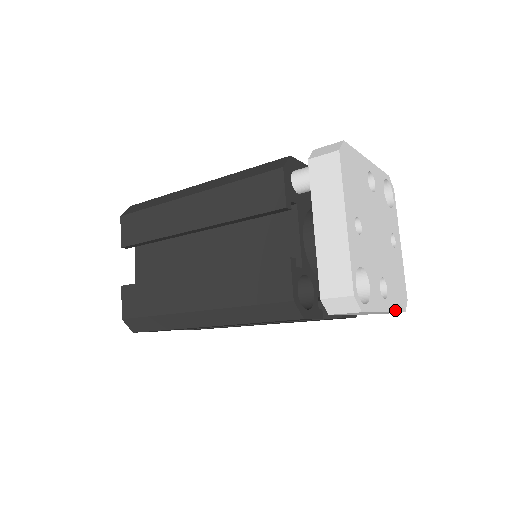
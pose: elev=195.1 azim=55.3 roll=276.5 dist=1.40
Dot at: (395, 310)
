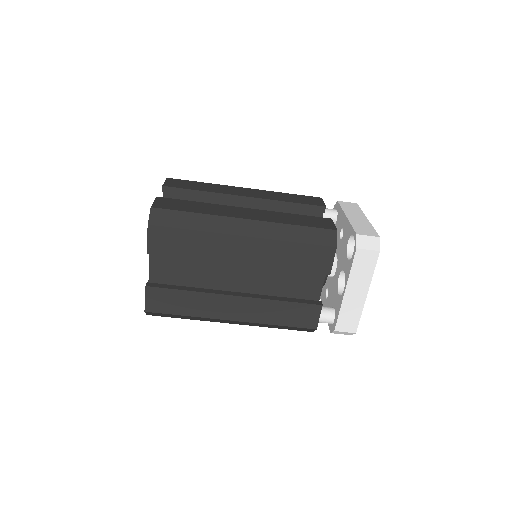
Dot at: occluded
